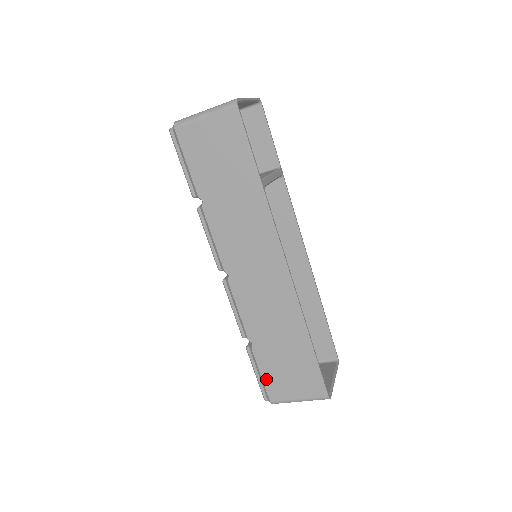
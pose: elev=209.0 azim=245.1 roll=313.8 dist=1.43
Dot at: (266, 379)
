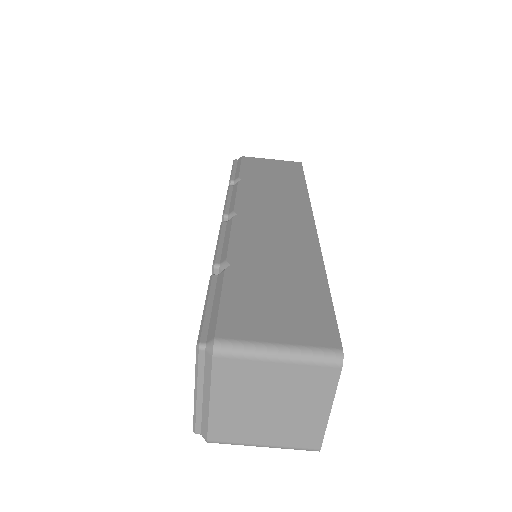
Dot at: (227, 305)
